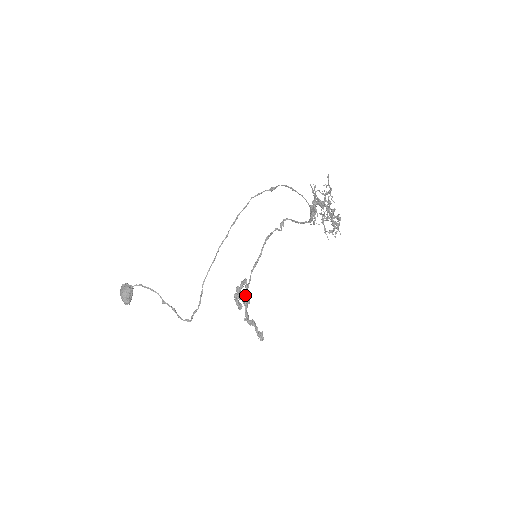
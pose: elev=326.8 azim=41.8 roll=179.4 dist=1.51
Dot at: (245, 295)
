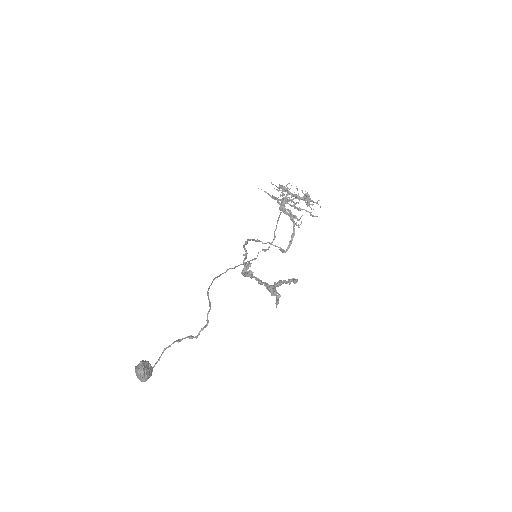
Dot at: occluded
